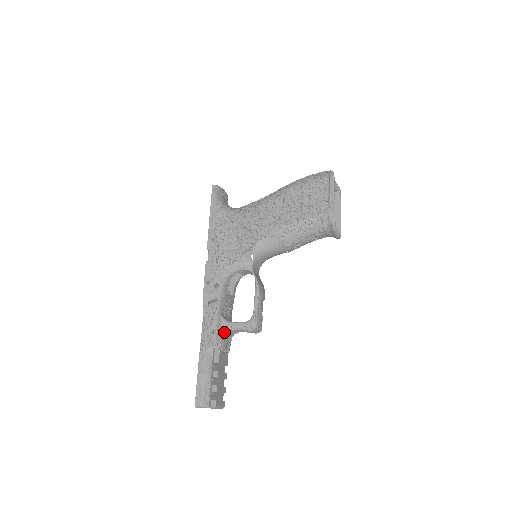
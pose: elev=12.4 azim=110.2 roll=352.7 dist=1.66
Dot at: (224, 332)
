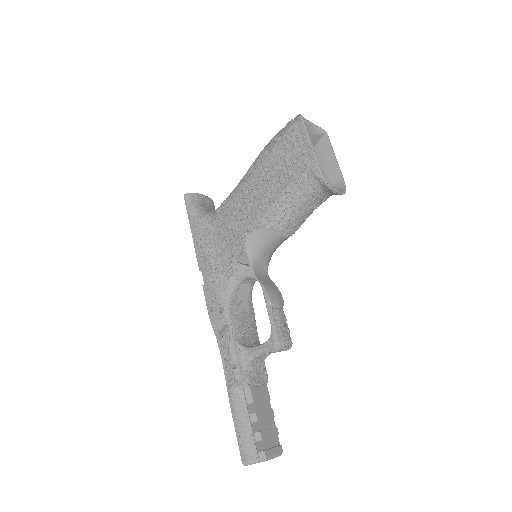
Dot at: (248, 362)
